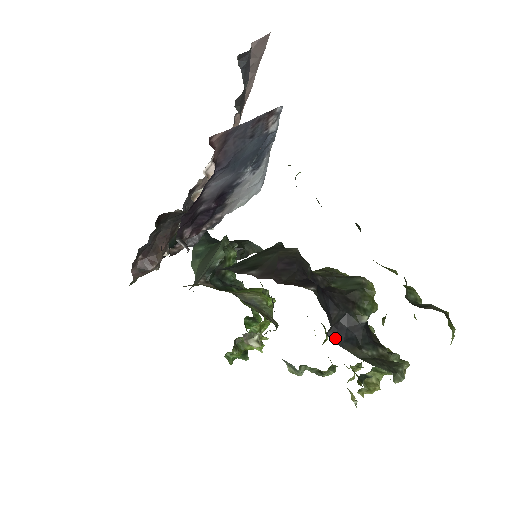
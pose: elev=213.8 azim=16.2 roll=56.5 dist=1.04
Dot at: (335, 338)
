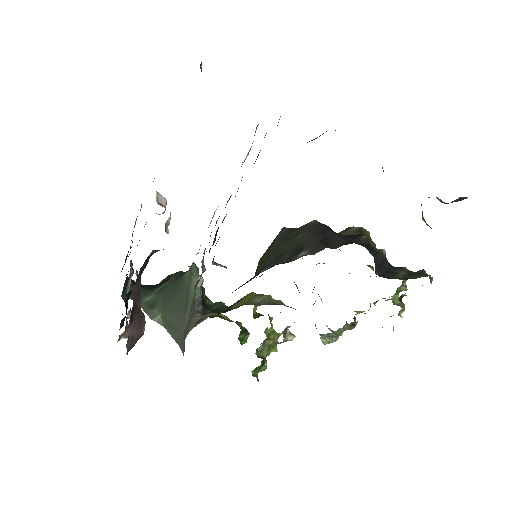
Dot at: (382, 274)
